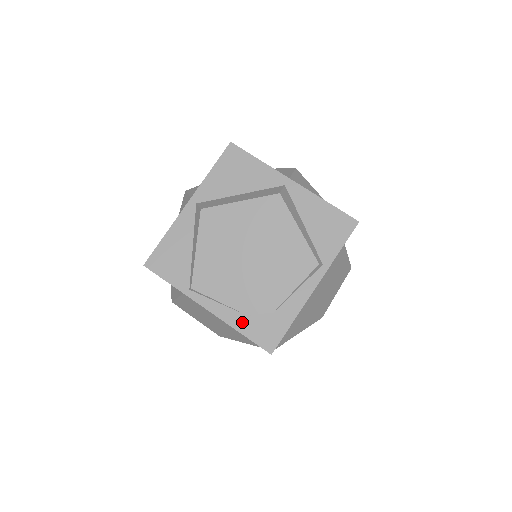
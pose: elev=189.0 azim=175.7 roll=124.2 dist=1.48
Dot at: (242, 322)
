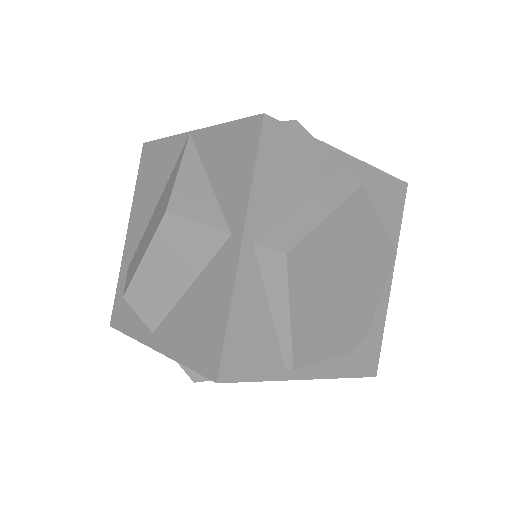
Dot at: (346, 365)
